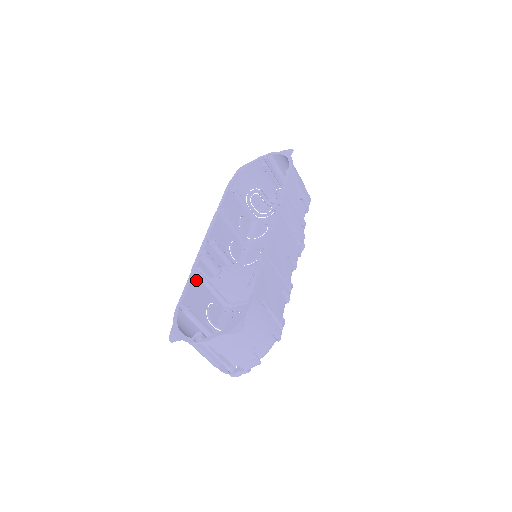
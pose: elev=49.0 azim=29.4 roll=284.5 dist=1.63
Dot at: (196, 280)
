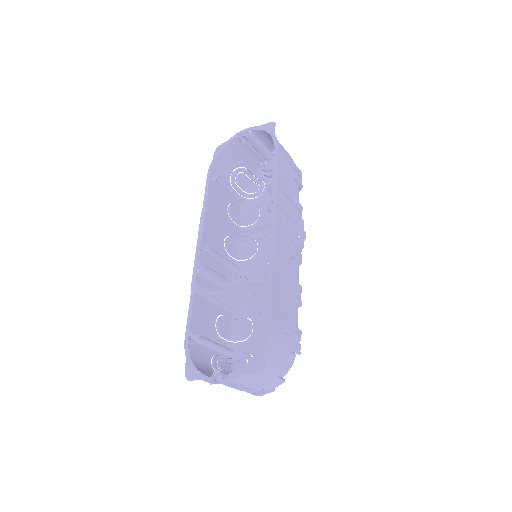
Dot at: (198, 299)
